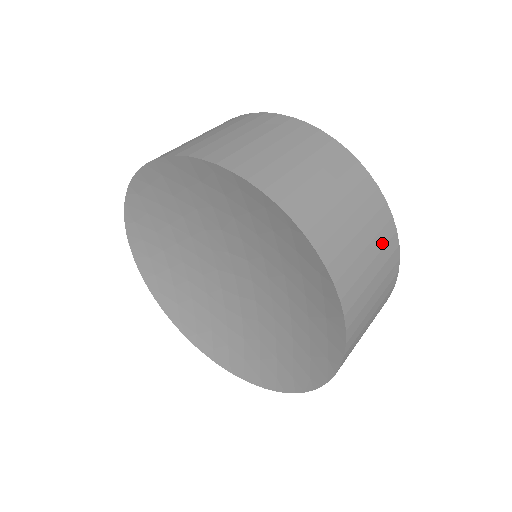
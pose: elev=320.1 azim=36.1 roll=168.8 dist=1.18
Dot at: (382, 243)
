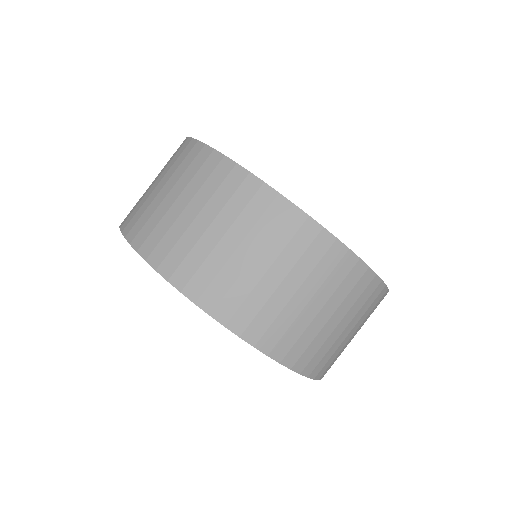
Dot at: (368, 313)
